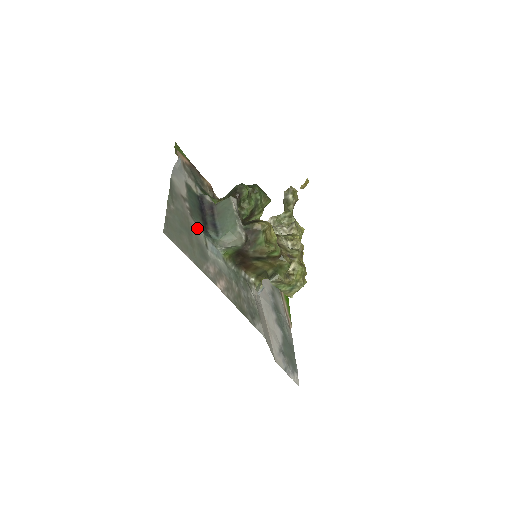
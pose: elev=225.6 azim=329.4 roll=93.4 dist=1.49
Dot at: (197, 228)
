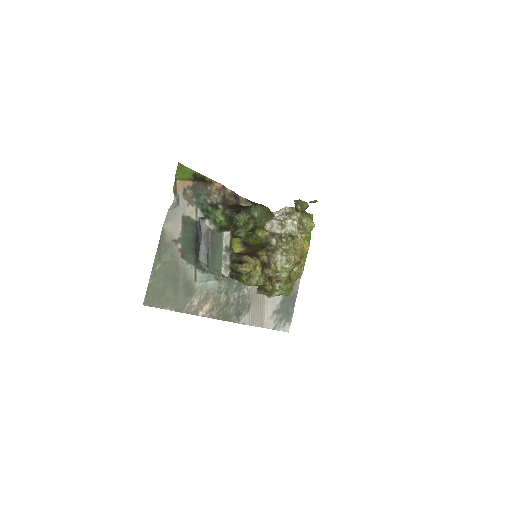
Dot at: (187, 265)
